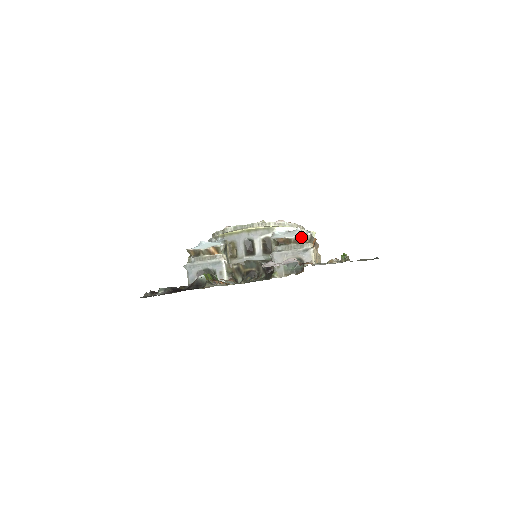
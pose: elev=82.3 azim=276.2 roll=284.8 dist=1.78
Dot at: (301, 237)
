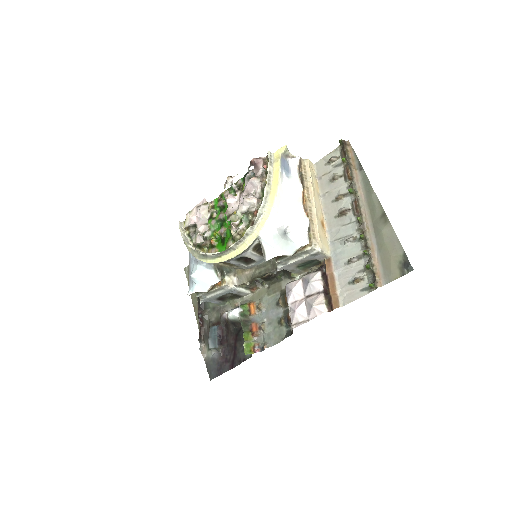
Dot at: occluded
